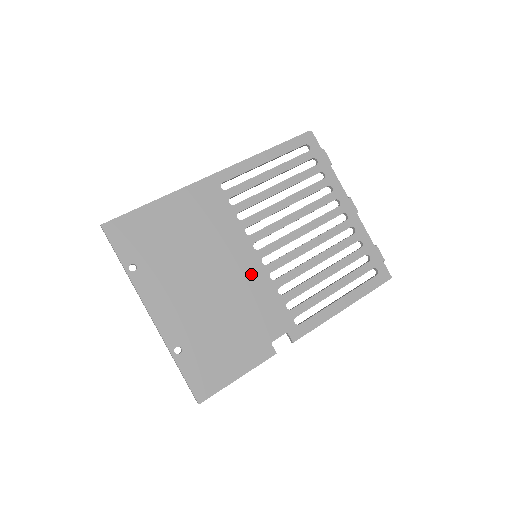
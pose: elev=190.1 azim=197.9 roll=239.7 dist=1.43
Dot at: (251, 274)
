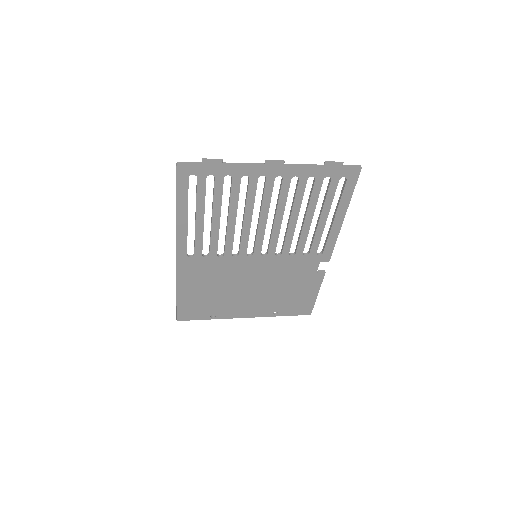
Dot at: (266, 265)
